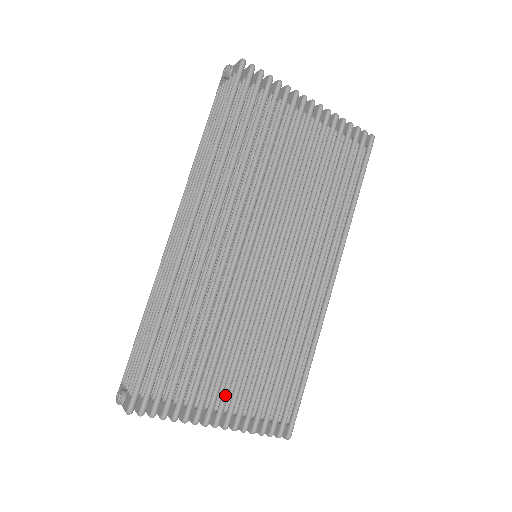
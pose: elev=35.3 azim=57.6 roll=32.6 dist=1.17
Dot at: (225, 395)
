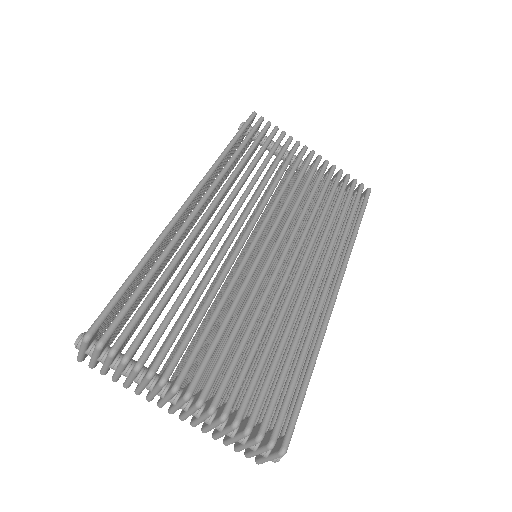
Dot at: (205, 360)
